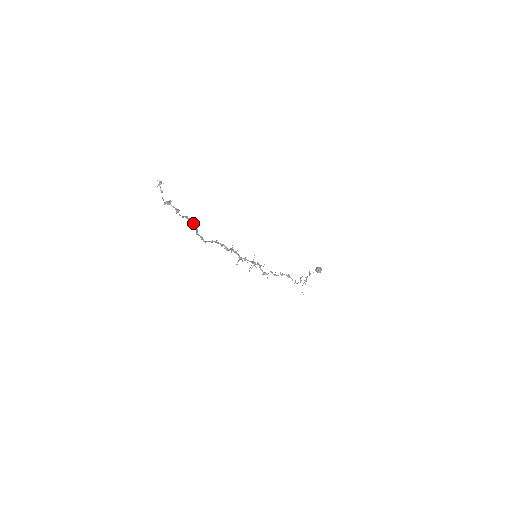
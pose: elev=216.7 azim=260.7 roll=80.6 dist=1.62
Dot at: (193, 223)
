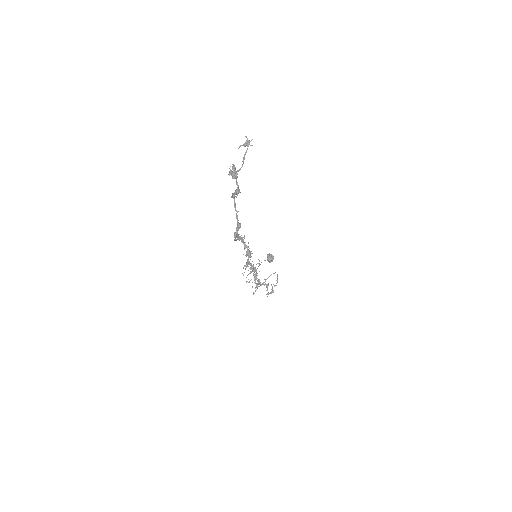
Dot at: occluded
